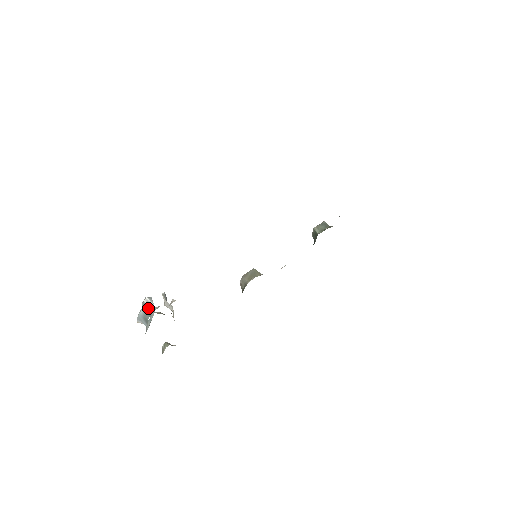
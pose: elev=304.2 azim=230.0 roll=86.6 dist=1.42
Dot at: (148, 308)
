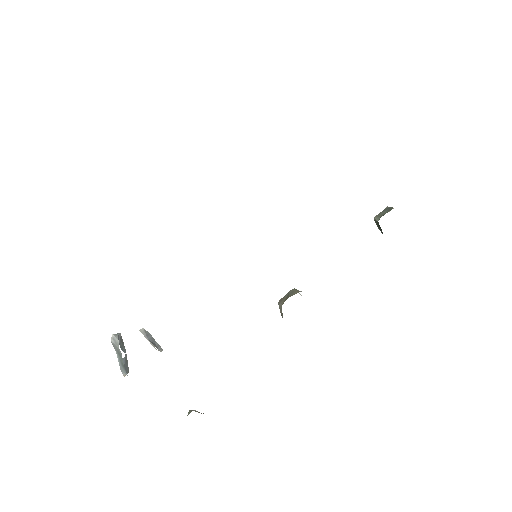
Dot at: (116, 347)
